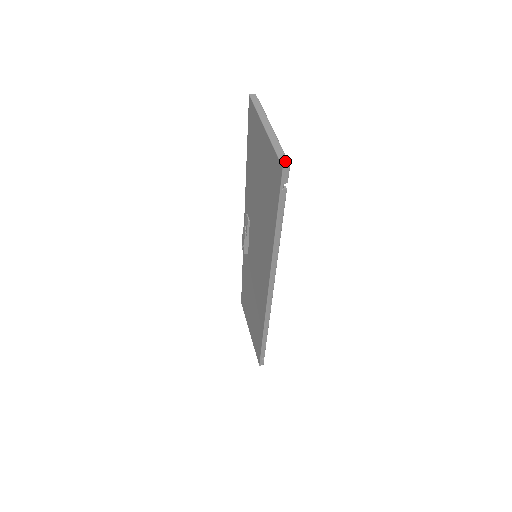
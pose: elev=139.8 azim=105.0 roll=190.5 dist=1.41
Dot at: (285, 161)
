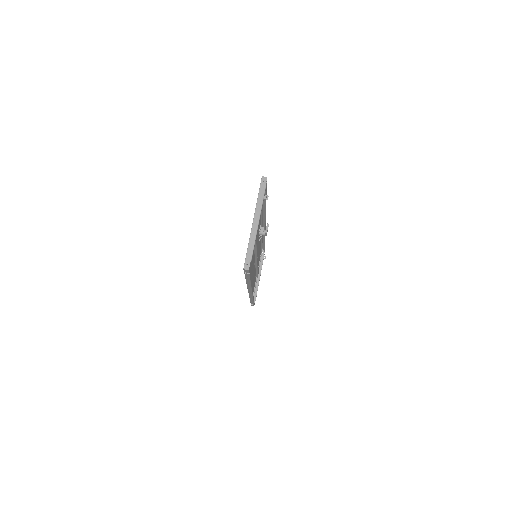
Dot at: (248, 263)
